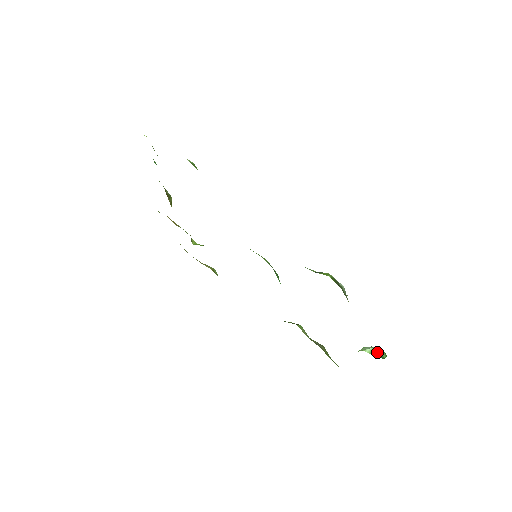
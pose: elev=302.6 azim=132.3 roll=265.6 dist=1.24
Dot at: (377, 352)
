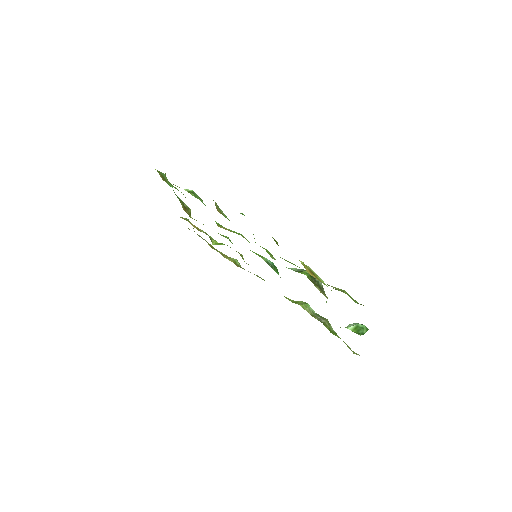
Dot at: (358, 329)
